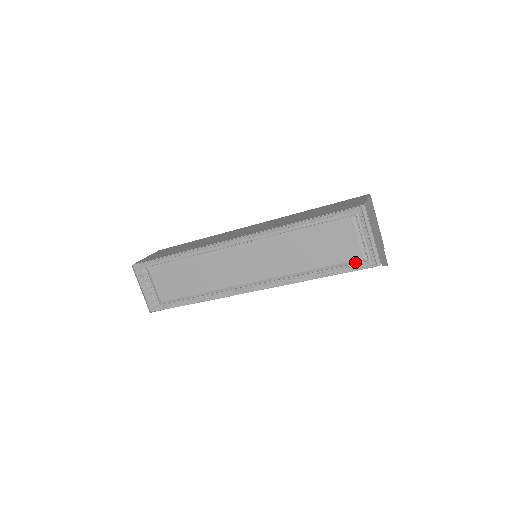
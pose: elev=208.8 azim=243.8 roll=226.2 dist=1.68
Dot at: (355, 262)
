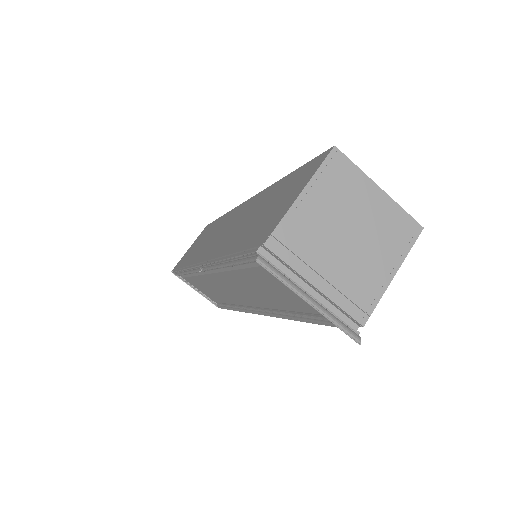
Dot at: occluded
